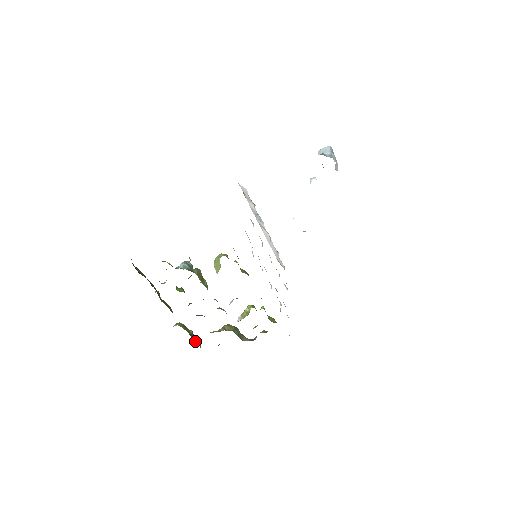
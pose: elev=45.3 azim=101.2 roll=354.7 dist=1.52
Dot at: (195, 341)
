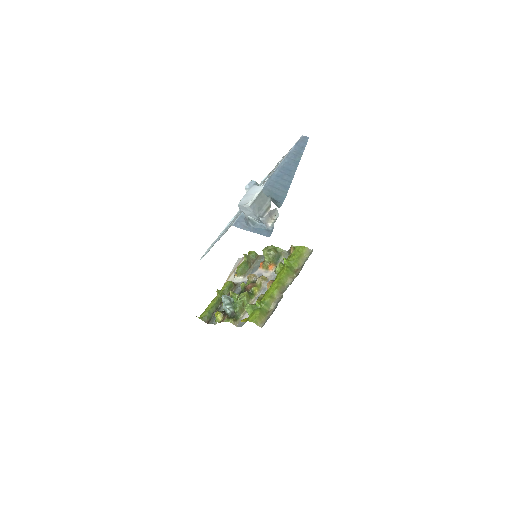
Dot at: (252, 260)
